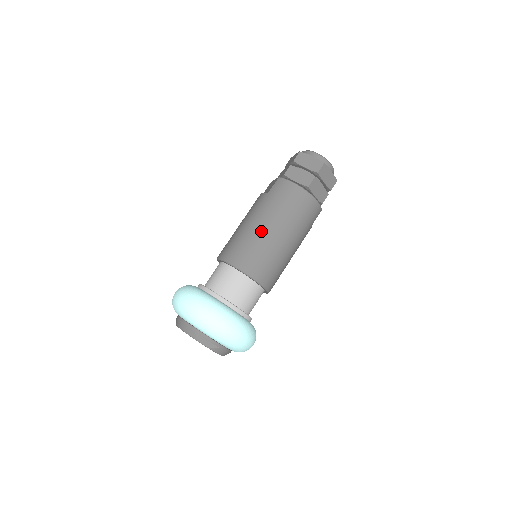
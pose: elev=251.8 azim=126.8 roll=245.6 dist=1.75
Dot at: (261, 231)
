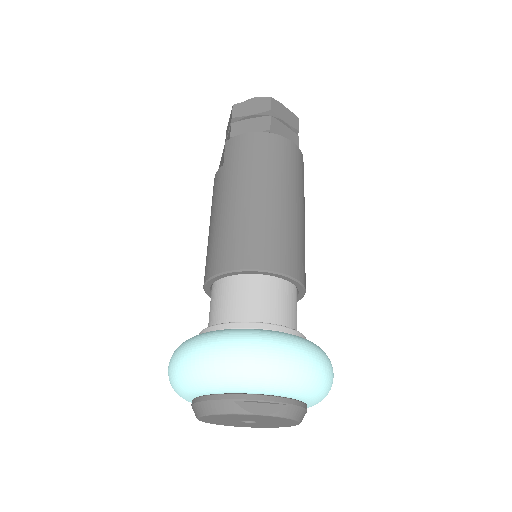
Dot at: (244, 206)
